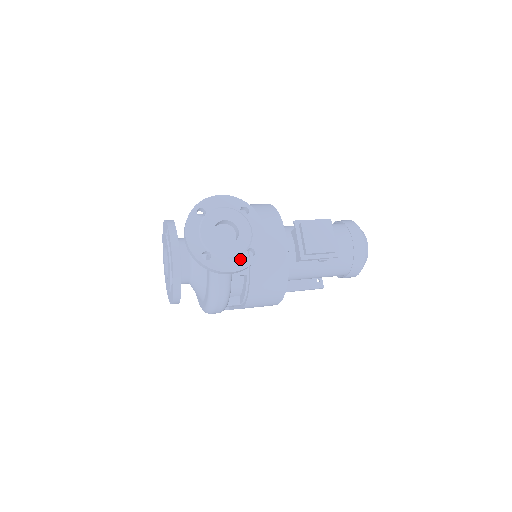
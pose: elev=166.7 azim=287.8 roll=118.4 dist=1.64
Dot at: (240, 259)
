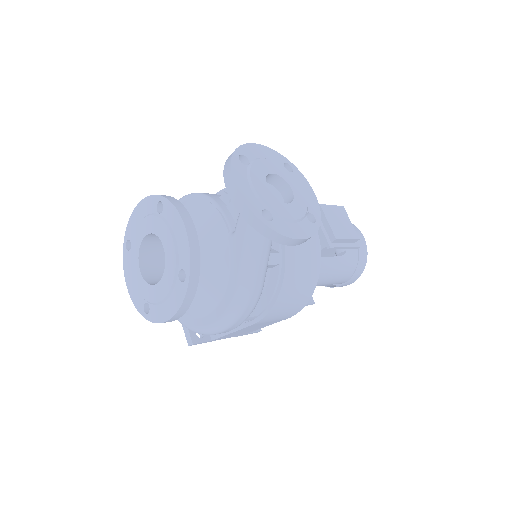
Dot at: (303, 224)
